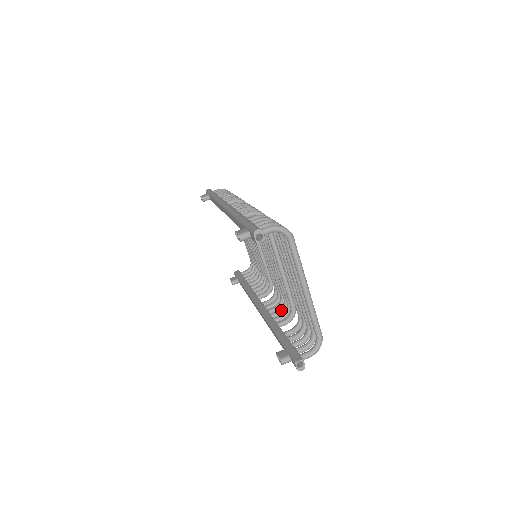
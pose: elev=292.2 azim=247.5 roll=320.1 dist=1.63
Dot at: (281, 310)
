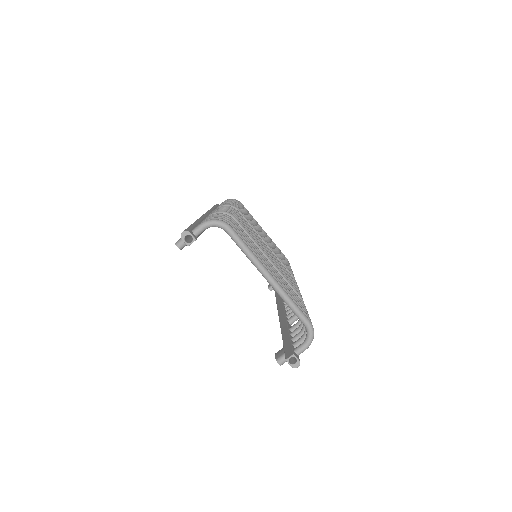
Dot at: occluded
